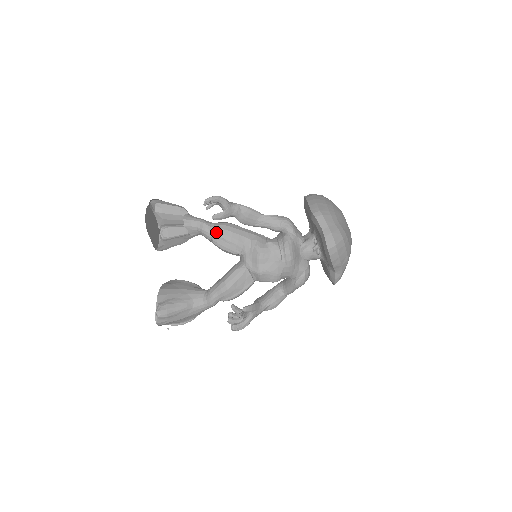
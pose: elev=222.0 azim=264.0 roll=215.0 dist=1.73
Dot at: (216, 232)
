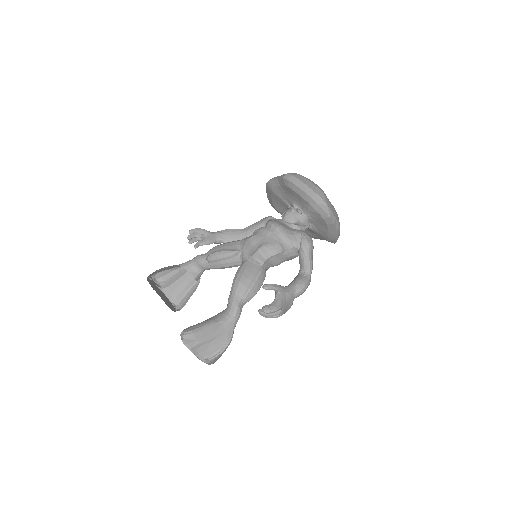
Dot at: (208, 253)
